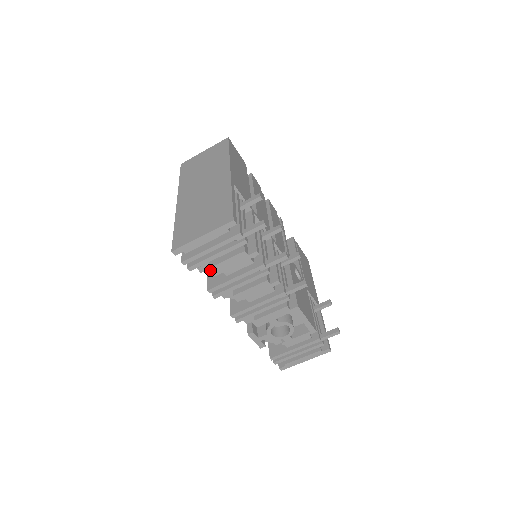
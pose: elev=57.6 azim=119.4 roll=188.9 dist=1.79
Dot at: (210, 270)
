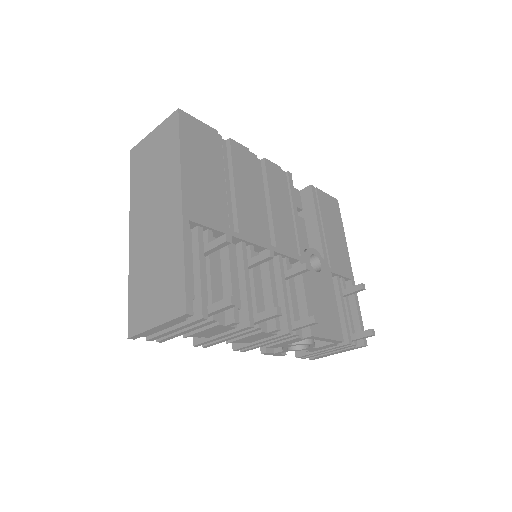
Dot at: occluded
